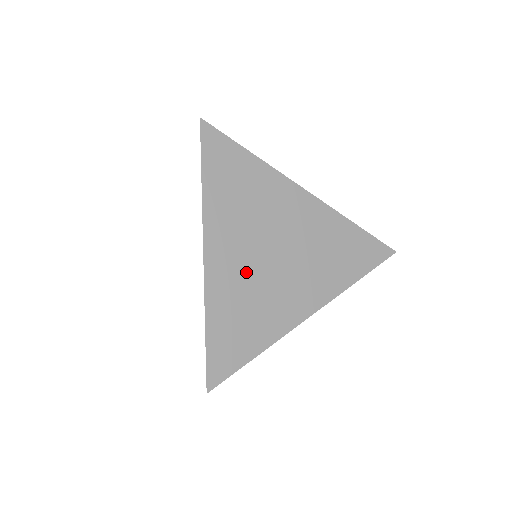
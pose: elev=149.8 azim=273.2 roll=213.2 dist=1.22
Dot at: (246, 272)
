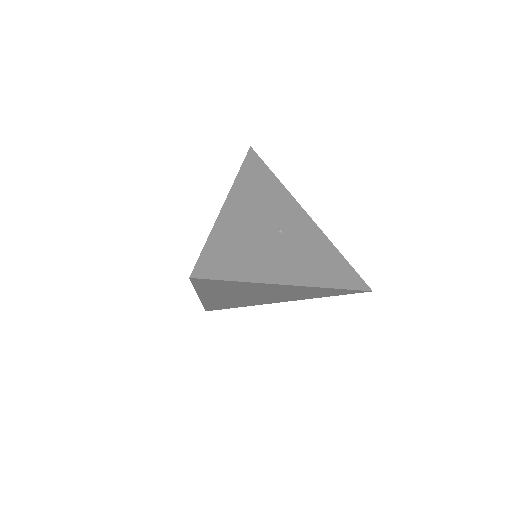
Dot at: (233, 299)
